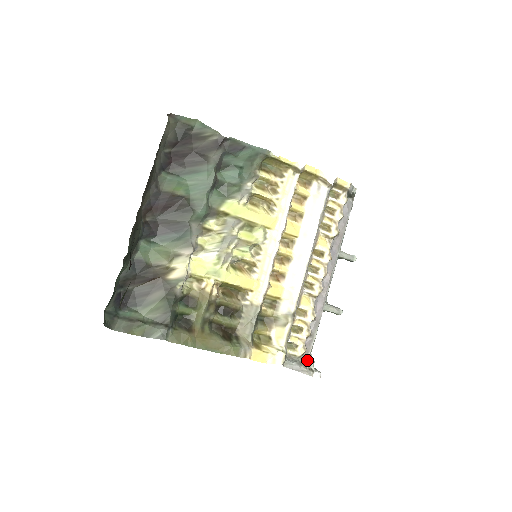
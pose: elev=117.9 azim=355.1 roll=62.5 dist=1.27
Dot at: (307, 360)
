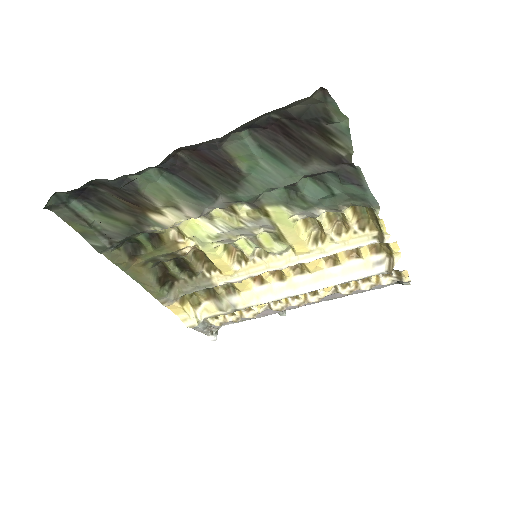
Dot at: (215, 328)
